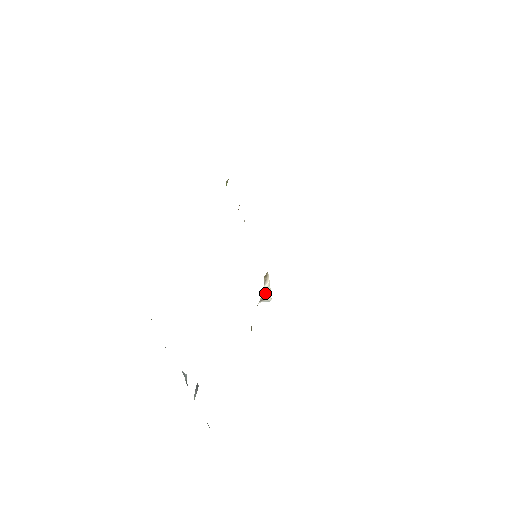
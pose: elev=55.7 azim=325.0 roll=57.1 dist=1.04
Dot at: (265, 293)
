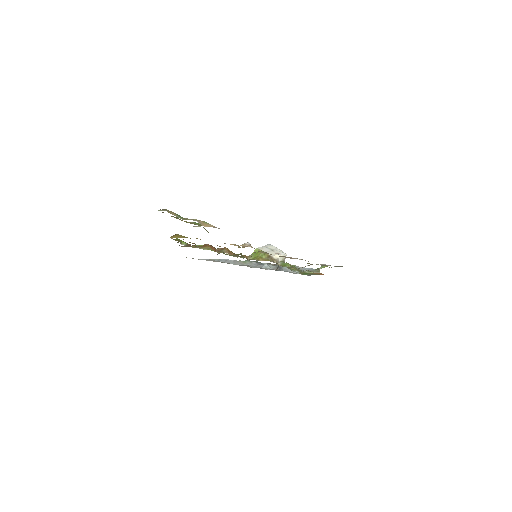
Dot at: (283, 261)
